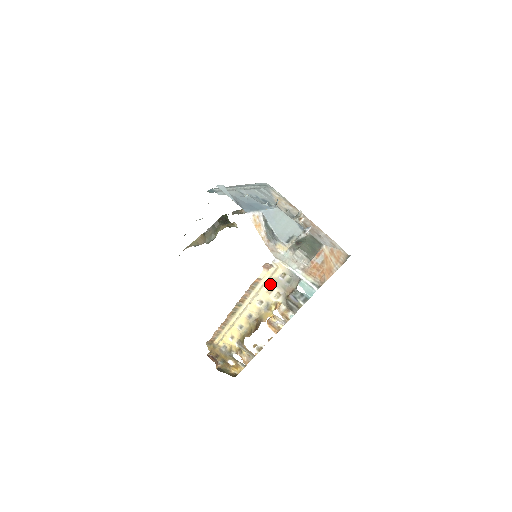
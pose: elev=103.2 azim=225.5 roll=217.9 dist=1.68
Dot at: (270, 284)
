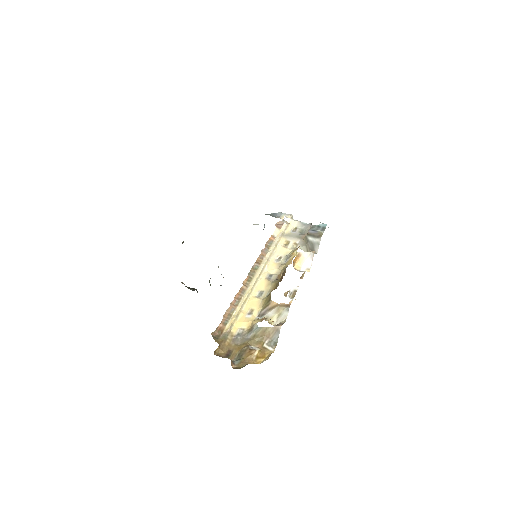
Dot at: (285, 239)
